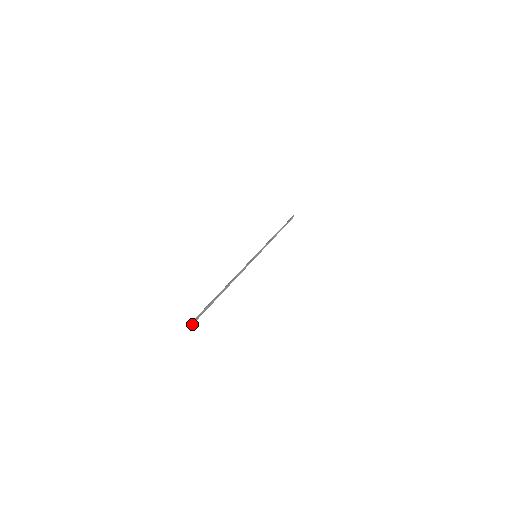
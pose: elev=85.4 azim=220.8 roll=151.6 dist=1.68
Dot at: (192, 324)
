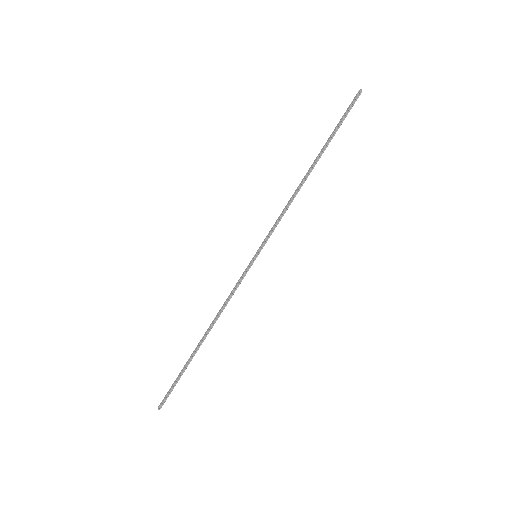
Dot at: (159, 408)
